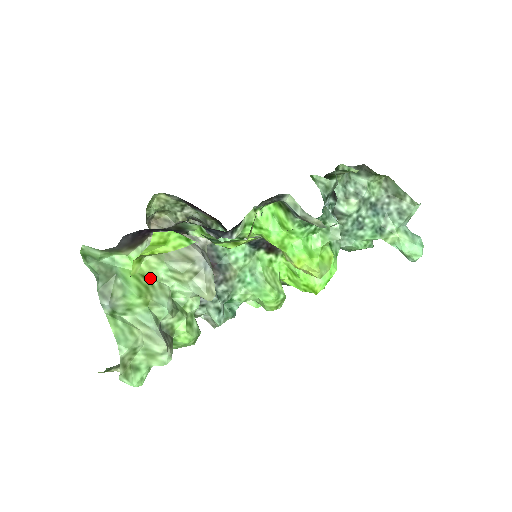
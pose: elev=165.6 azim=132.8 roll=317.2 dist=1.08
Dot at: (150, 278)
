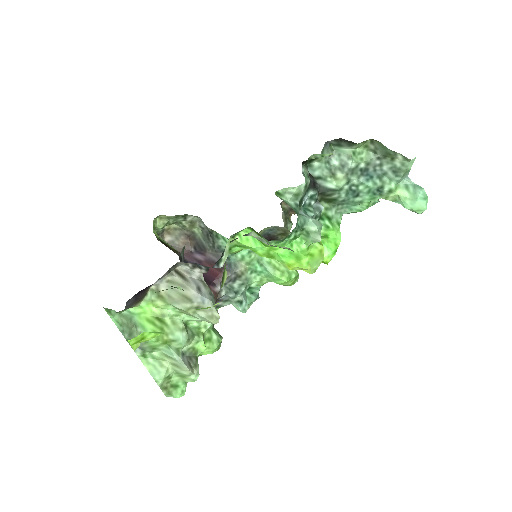
Dot at: (163, 318)
